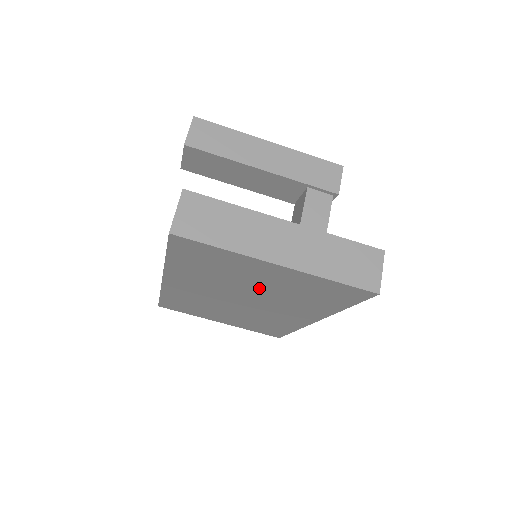
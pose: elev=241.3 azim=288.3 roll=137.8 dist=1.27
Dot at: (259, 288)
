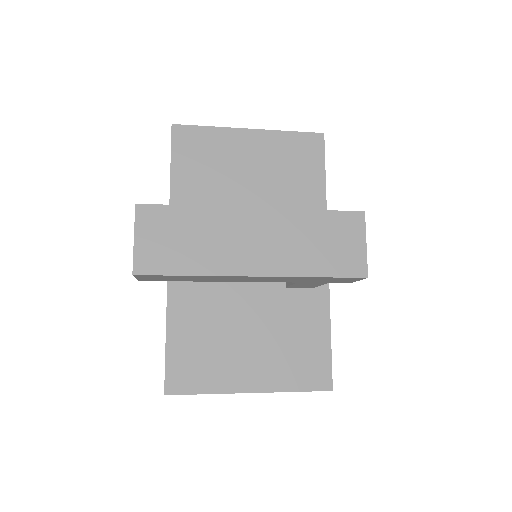
Dot at: occluded
